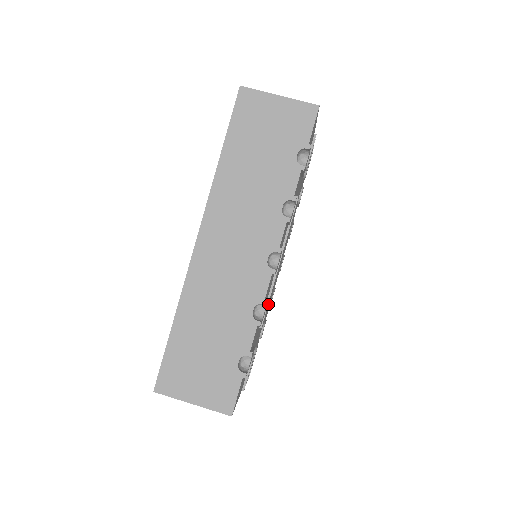
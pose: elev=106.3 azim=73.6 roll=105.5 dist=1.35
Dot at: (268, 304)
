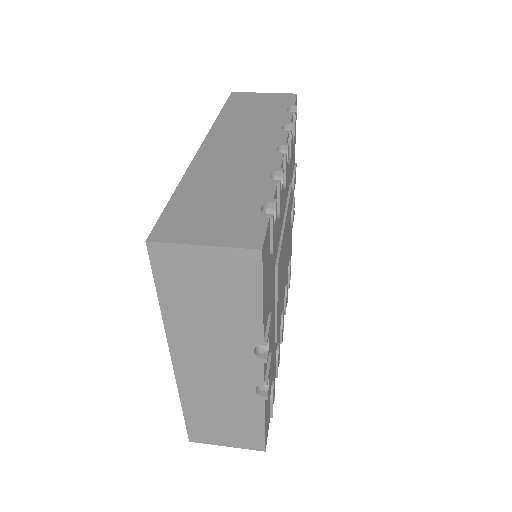
Dot at: (280, 259)
